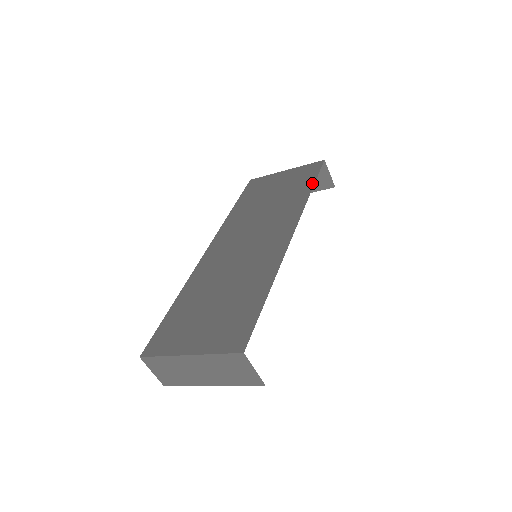
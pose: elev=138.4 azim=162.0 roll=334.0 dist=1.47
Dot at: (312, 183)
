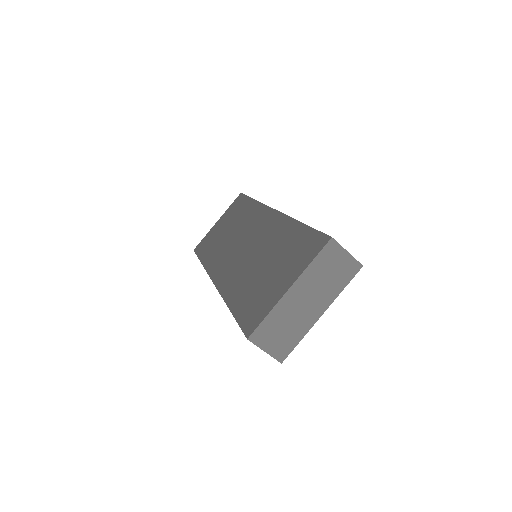
Dot at: (249, 199)
